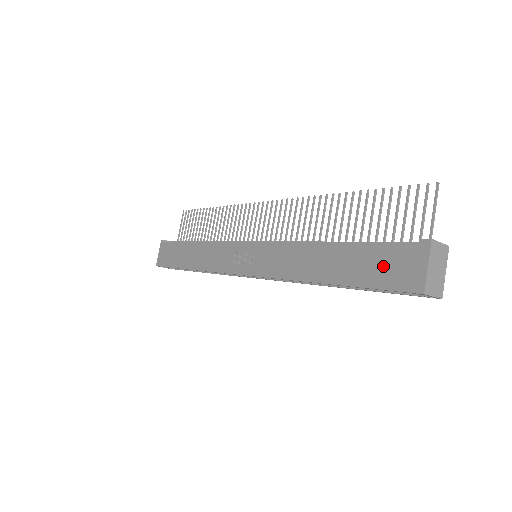
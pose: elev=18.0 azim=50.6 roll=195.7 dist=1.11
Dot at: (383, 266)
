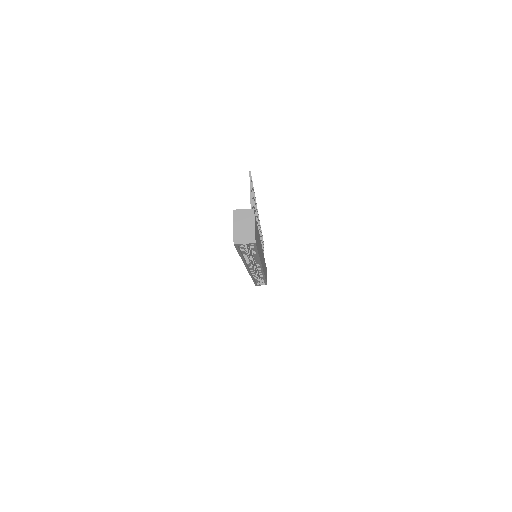
Dot at: occluded
